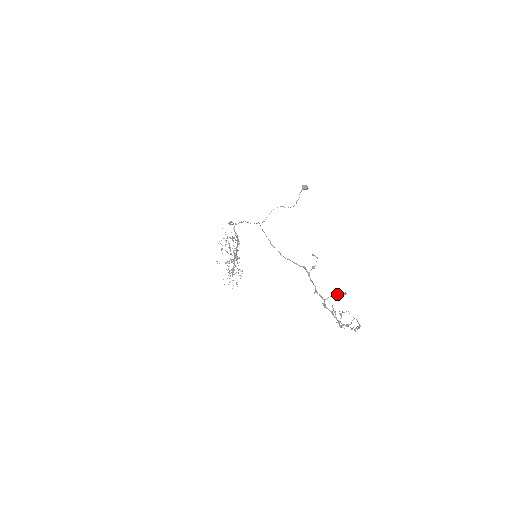
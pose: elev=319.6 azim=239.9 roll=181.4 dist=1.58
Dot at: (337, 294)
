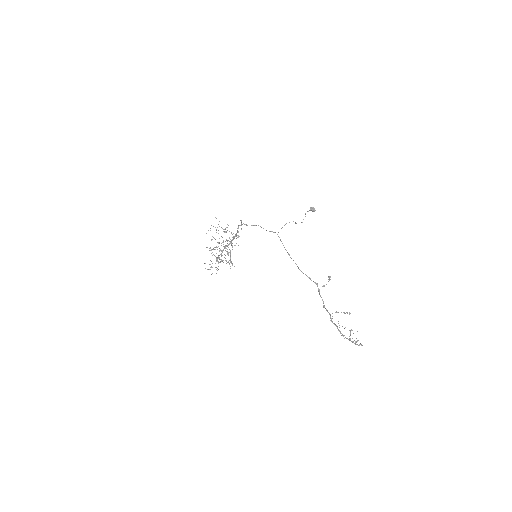
Dot at: occluded
